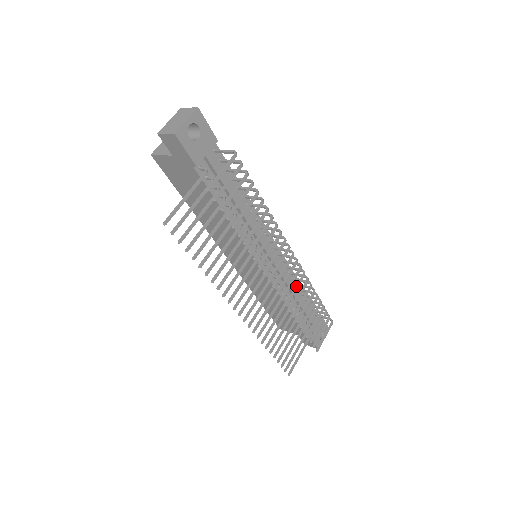
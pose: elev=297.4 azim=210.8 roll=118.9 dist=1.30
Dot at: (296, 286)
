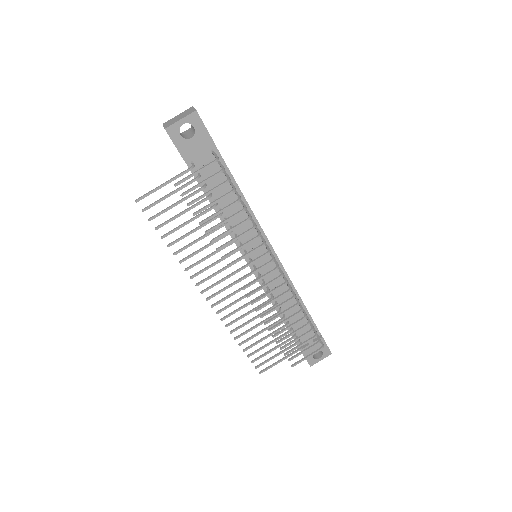
Dot at: (275, 298)
